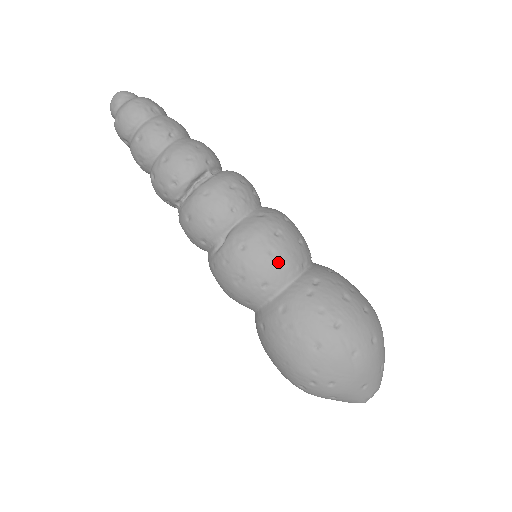
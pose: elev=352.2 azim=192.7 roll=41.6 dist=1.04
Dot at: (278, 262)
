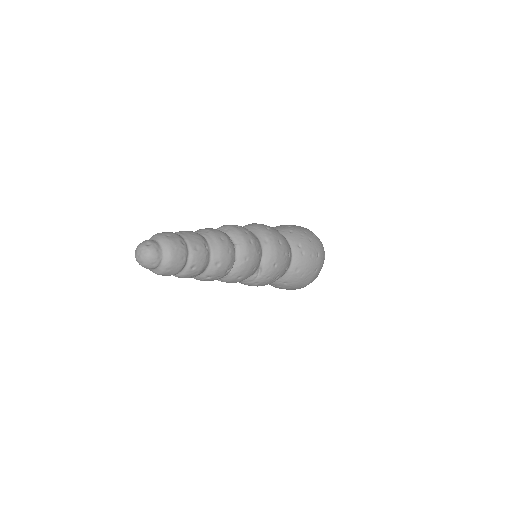
Dot at: (288, 255)
